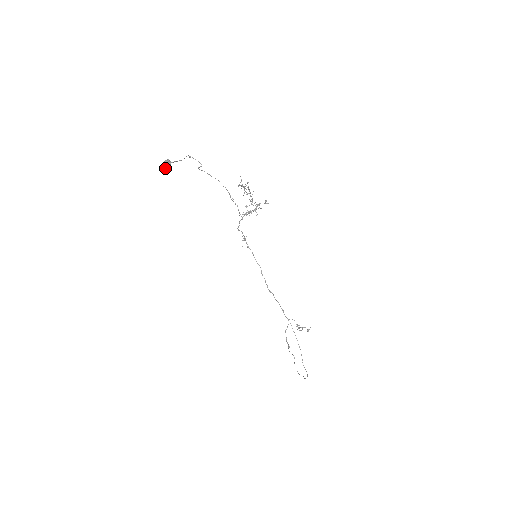
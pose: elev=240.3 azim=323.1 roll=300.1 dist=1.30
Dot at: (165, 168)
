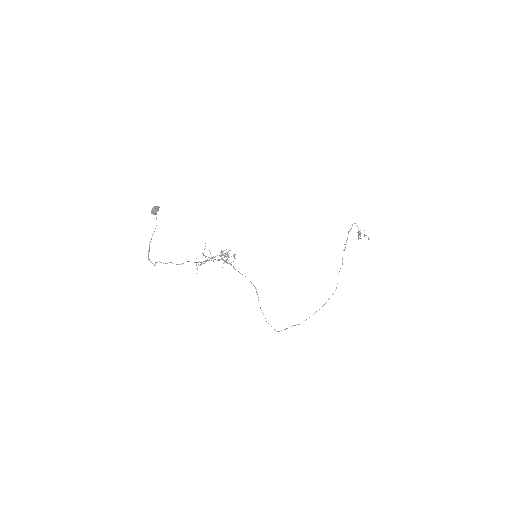
Dot at: occluded
